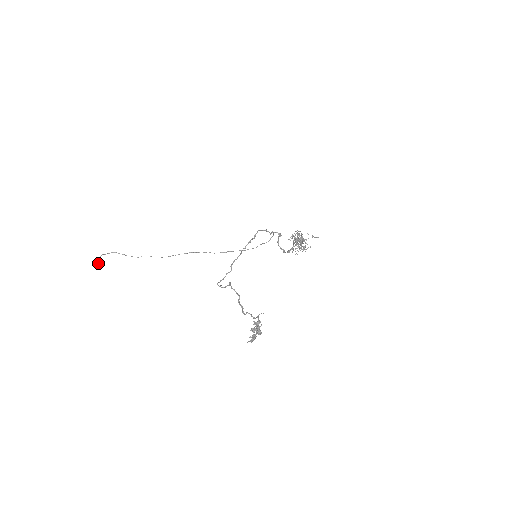
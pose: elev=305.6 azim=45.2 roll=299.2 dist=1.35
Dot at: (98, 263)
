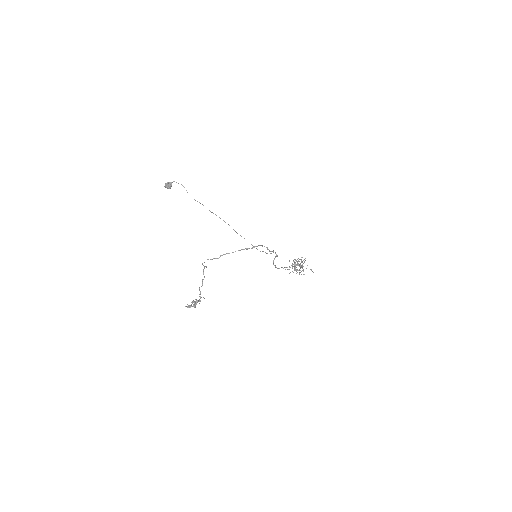
Dot at: (168, 185)
